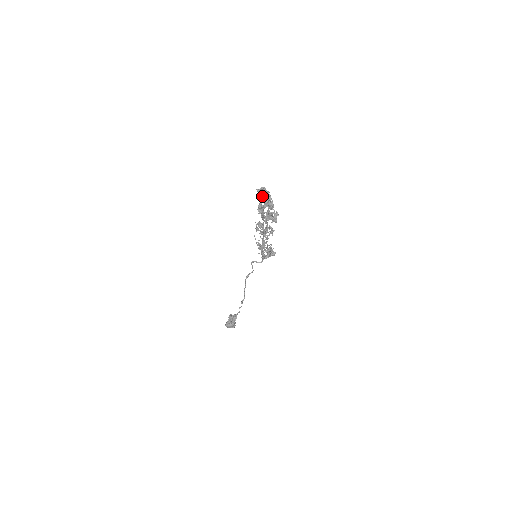
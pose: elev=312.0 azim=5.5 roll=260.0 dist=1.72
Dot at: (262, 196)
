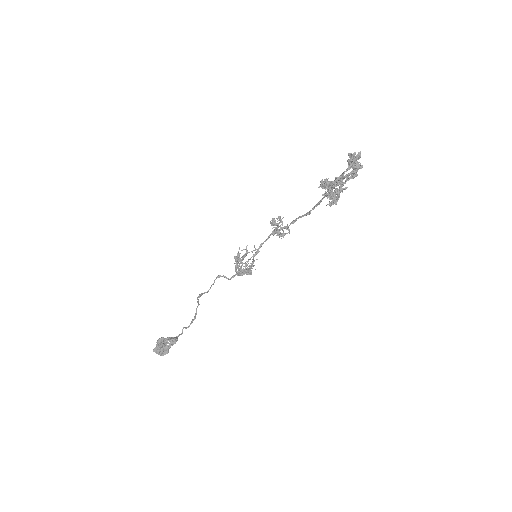
Dot at: (357, 159)
